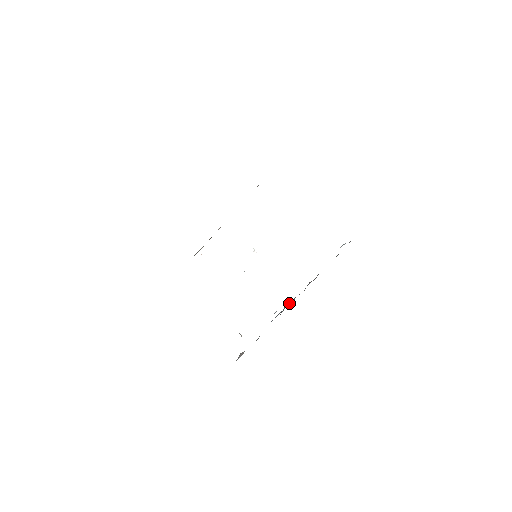
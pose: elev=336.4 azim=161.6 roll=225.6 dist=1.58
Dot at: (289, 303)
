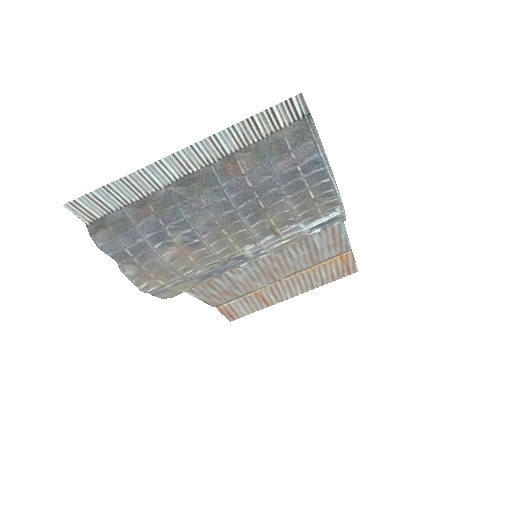
Dot at: (195, 191)
